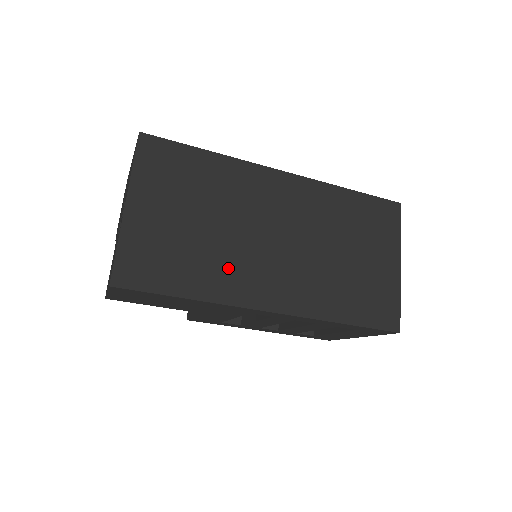
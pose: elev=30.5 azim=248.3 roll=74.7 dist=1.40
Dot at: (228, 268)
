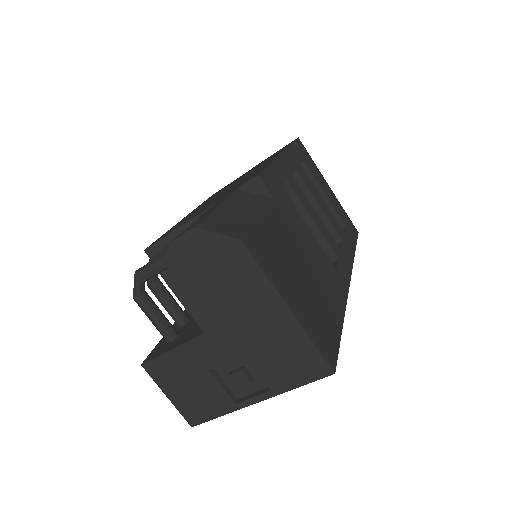
Dot at: occluded
